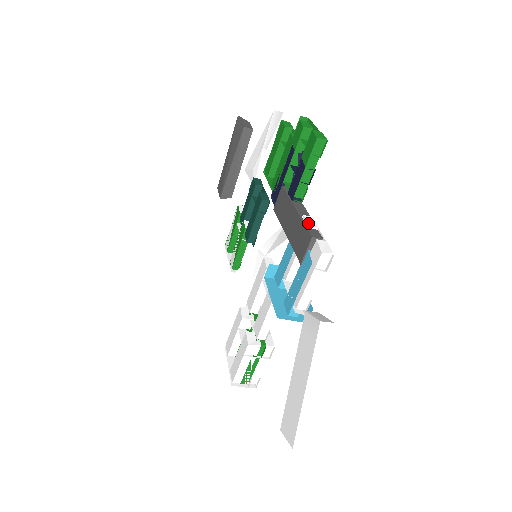
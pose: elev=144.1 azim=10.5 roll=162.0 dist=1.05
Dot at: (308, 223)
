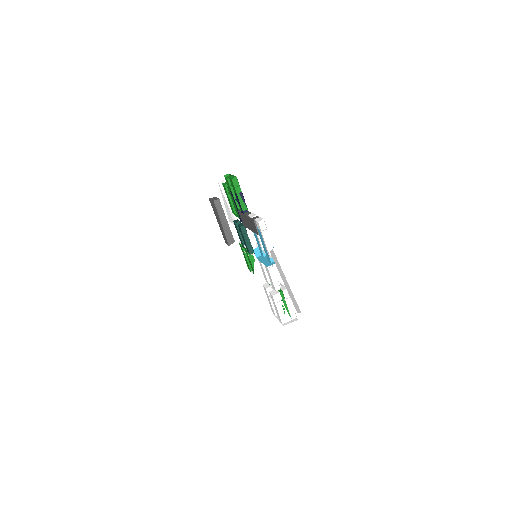
Dot at: (251, 216)
